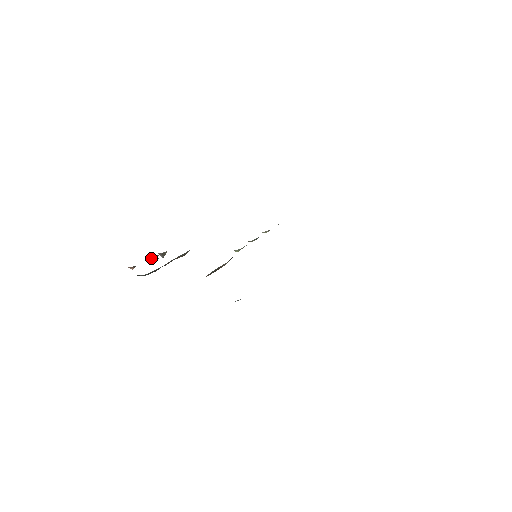
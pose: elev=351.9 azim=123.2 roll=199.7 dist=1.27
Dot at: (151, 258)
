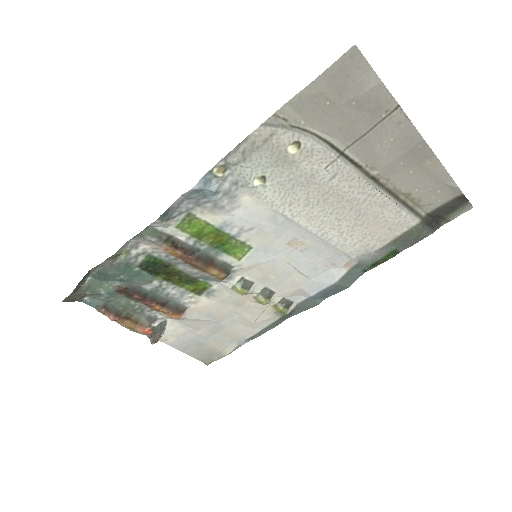
Dot at: (138, 330)
